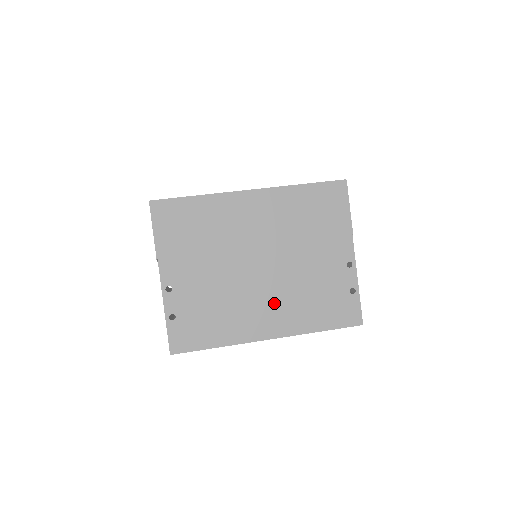
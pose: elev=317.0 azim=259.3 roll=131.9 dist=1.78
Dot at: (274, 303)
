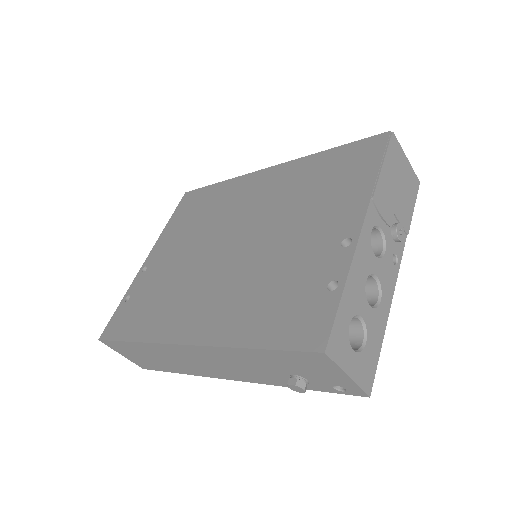
Dot at: (217, 294)
